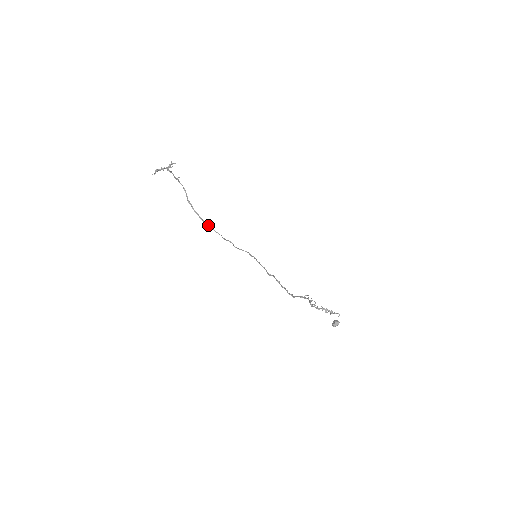
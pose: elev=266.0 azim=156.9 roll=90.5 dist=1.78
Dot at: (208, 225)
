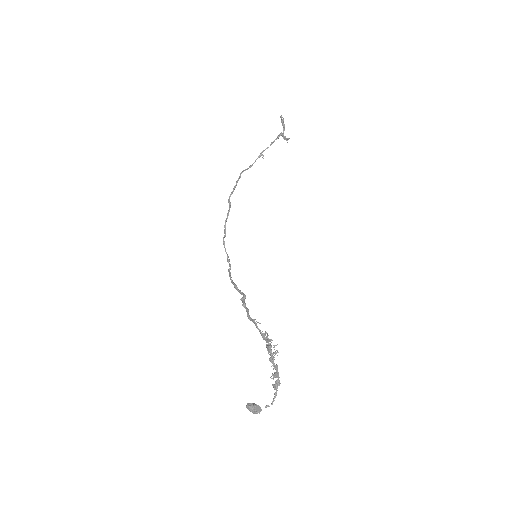
Dot at: occluded
